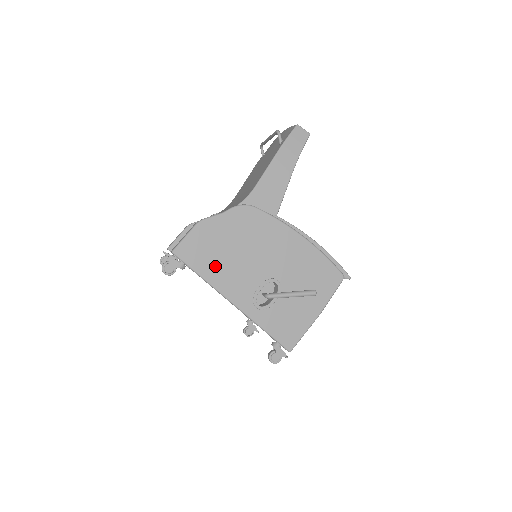
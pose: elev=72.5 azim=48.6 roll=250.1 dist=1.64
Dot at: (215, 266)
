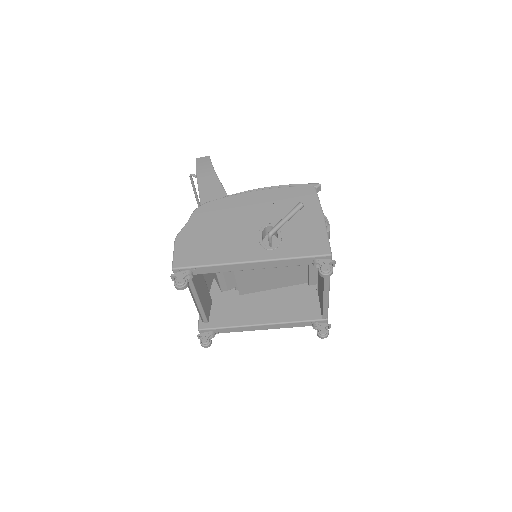
Dot at: (213, 252)
